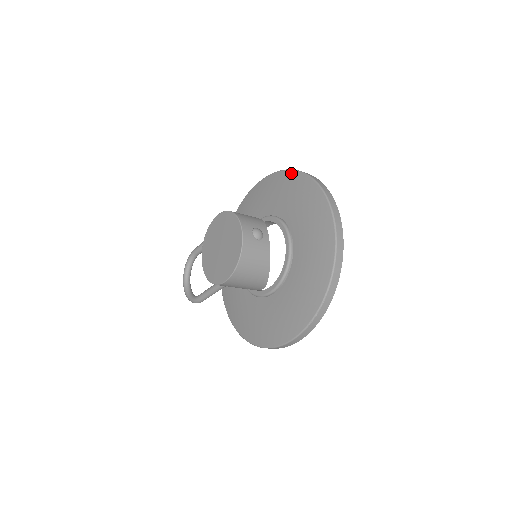
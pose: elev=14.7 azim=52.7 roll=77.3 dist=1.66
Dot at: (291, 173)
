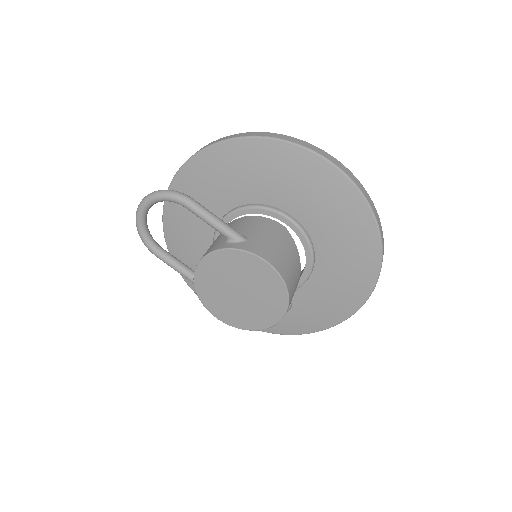
Dot at: (374, 234)
